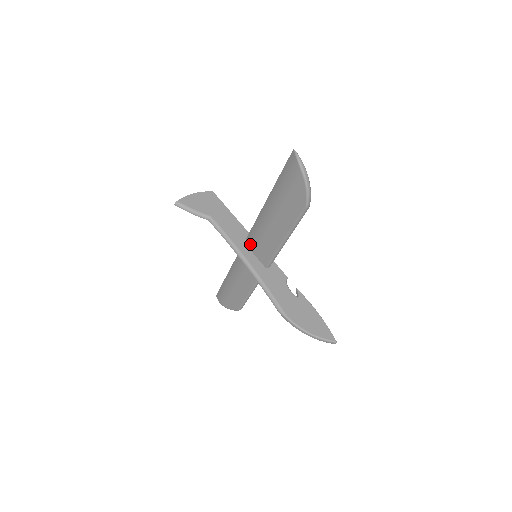
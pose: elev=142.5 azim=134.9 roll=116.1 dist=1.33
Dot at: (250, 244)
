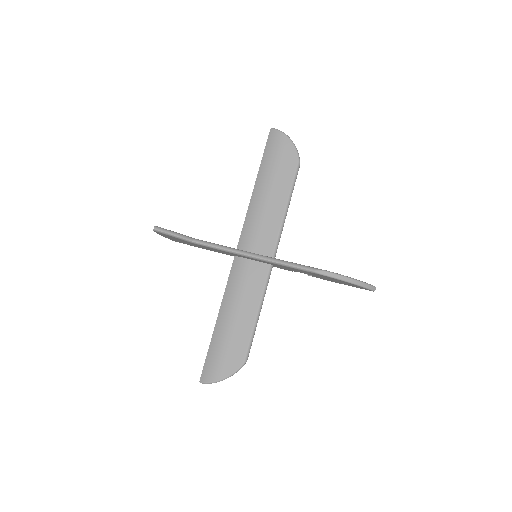
Dot at: (245, 247)
